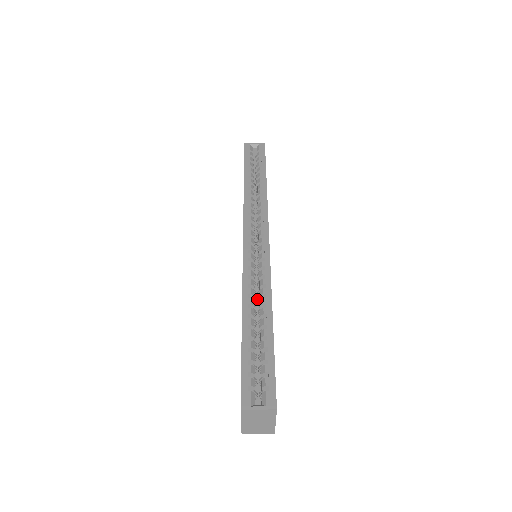
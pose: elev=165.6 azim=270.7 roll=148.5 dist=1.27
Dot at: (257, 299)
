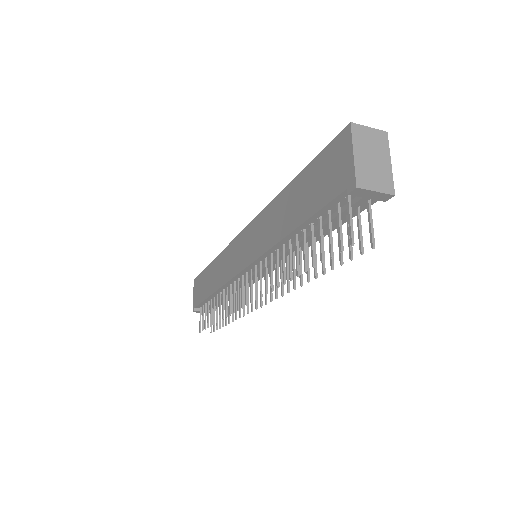
Dot at: occluded
